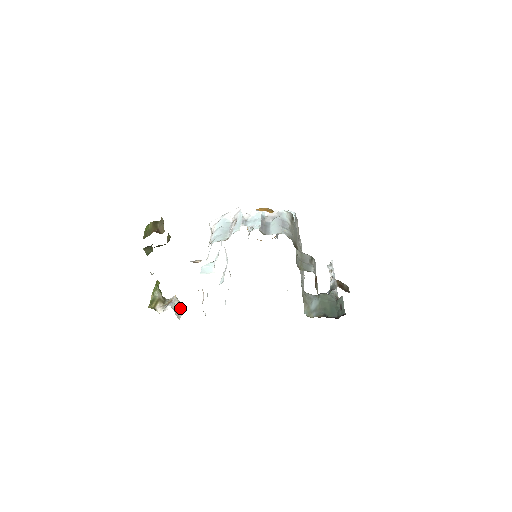
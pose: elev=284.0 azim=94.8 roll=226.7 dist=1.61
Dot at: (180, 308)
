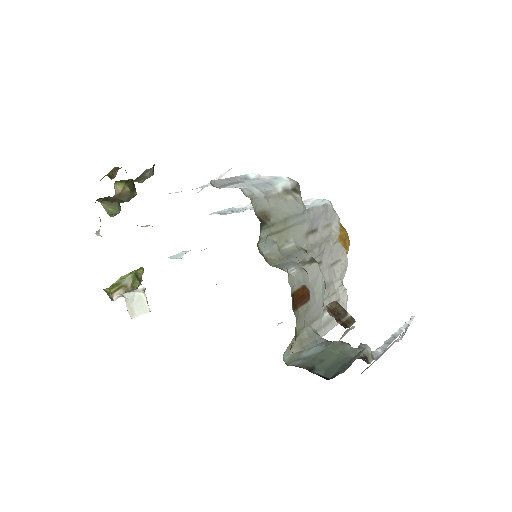
Dot at: (143, 304)
